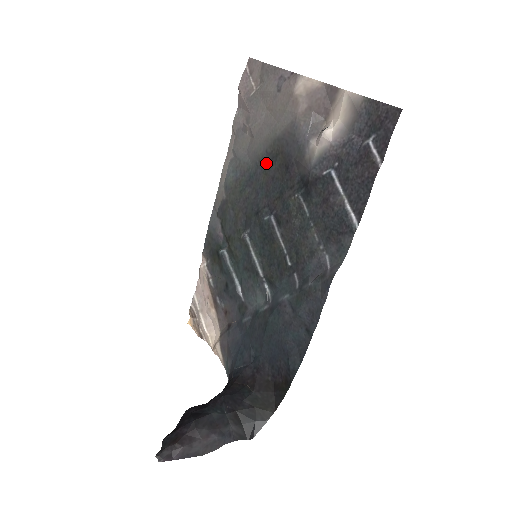
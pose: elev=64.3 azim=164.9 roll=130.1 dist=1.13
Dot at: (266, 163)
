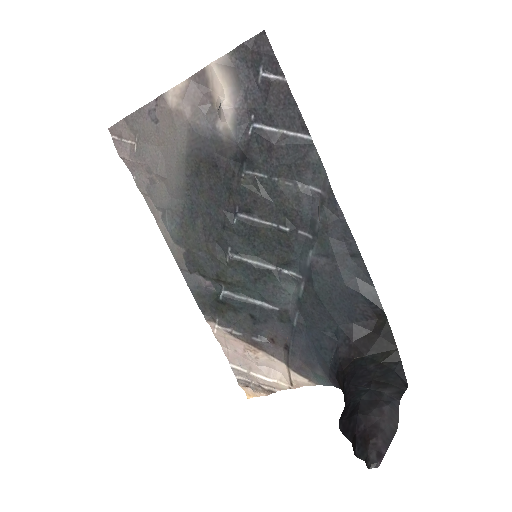
Dot at: (195, 184)
